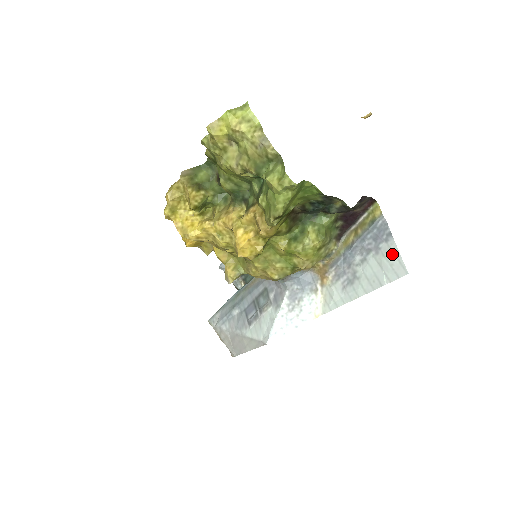
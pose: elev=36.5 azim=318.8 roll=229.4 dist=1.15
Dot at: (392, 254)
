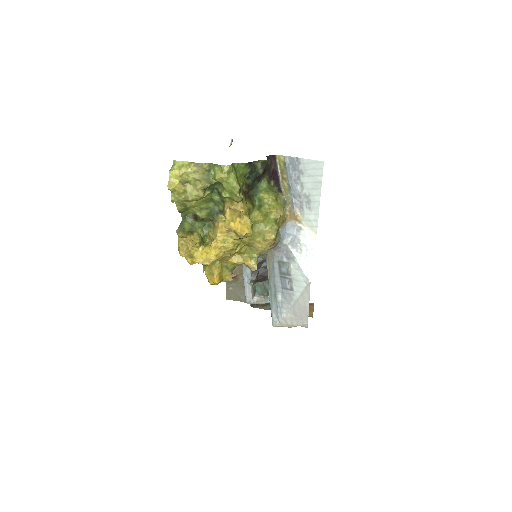
Dot at: (308, 164)
